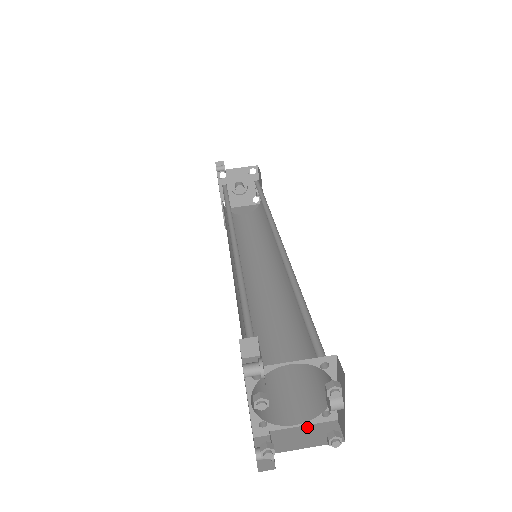
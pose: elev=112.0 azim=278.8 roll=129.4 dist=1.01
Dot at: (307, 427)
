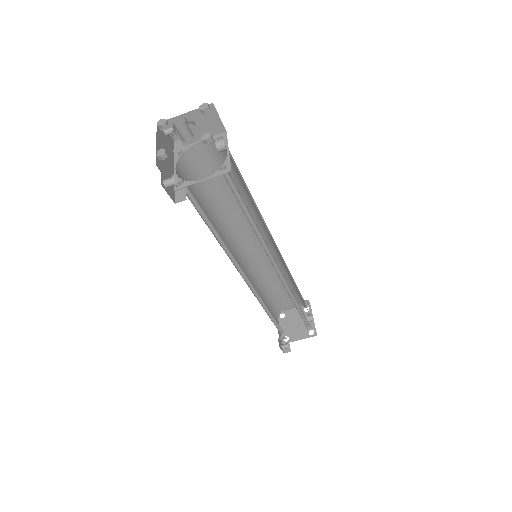
Dot at: occluded
